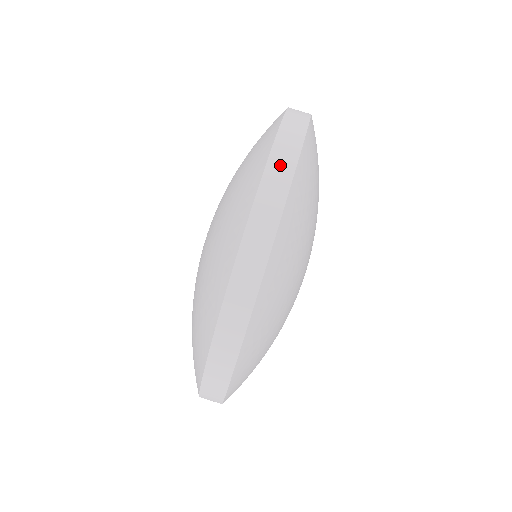
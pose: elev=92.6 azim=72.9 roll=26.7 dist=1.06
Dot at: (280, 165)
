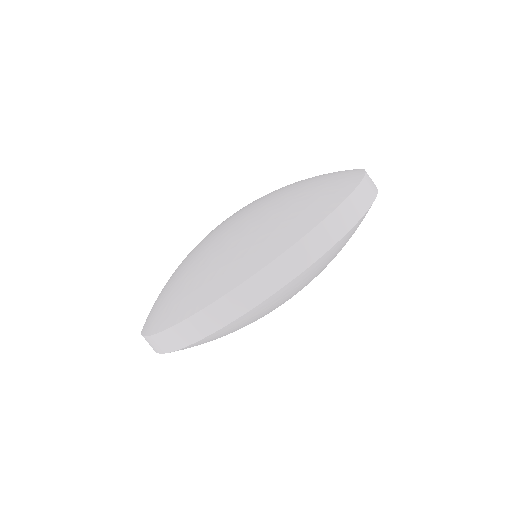
Dot at: (367, 190)
